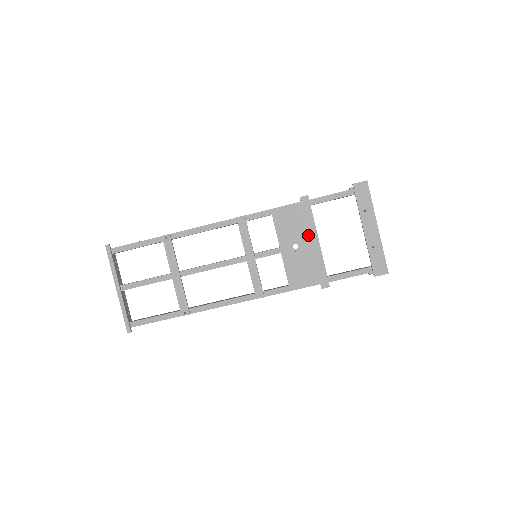
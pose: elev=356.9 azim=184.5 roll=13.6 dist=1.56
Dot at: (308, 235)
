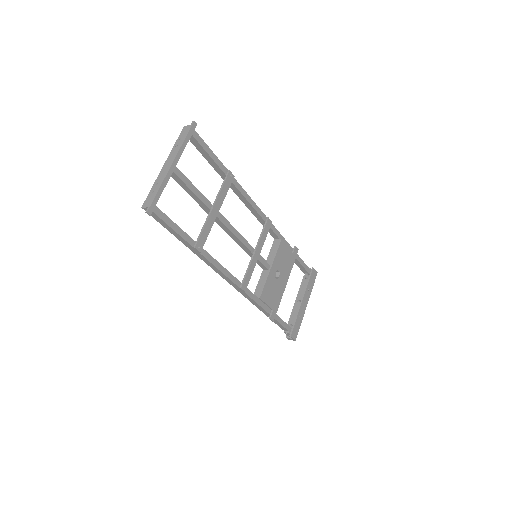
Dot at: (285, 274)
